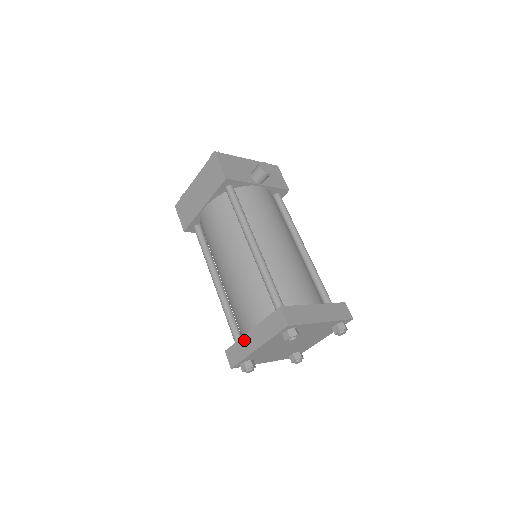
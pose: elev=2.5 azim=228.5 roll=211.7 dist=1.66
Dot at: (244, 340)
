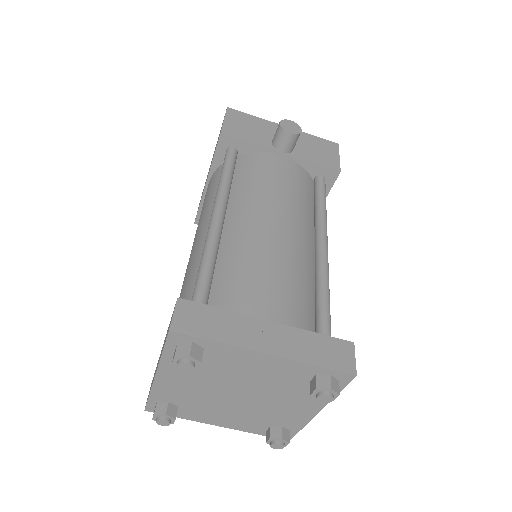
Dot at: occluded
